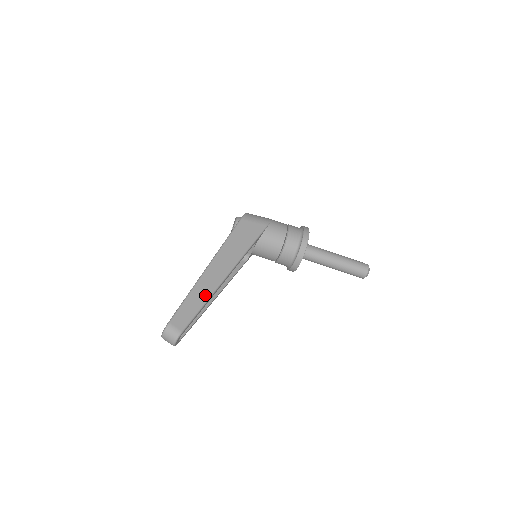
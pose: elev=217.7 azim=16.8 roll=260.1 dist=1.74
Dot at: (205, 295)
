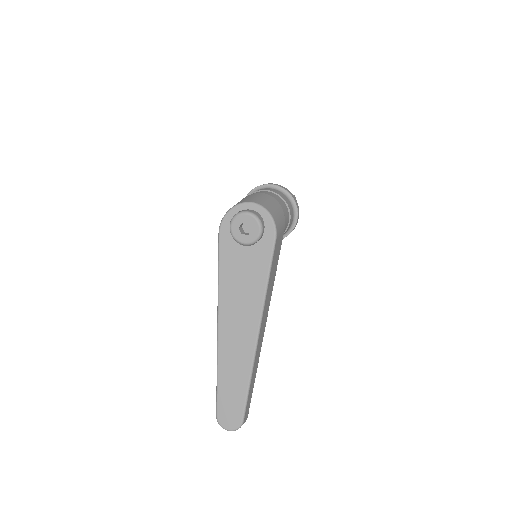
Dot at: (257, 365)
